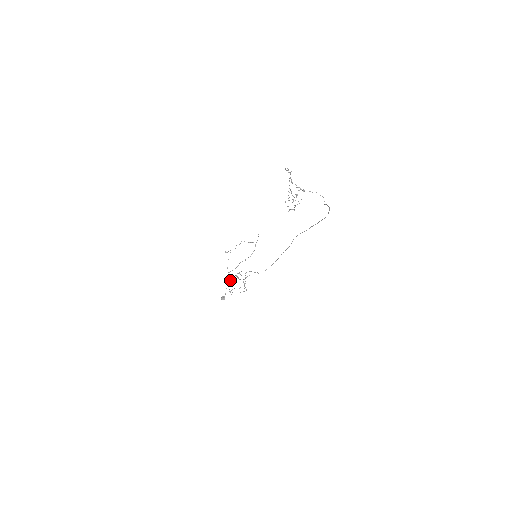
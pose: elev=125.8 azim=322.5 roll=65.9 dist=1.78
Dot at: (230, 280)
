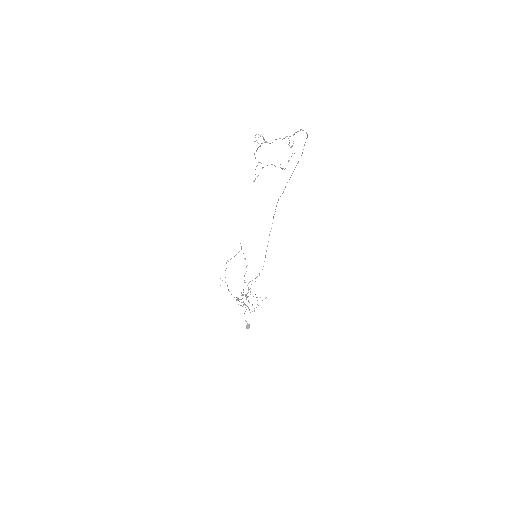
Dot at: (244, 303)
